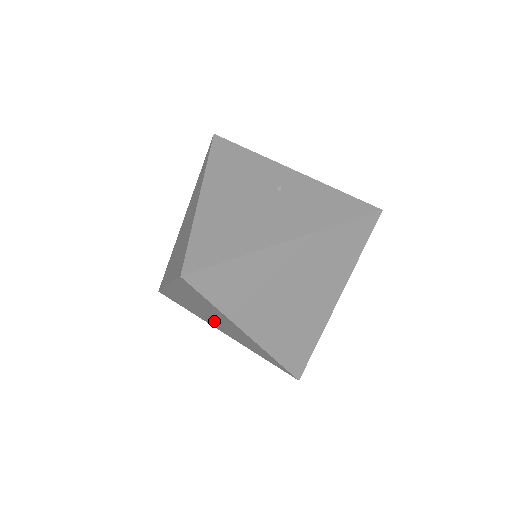
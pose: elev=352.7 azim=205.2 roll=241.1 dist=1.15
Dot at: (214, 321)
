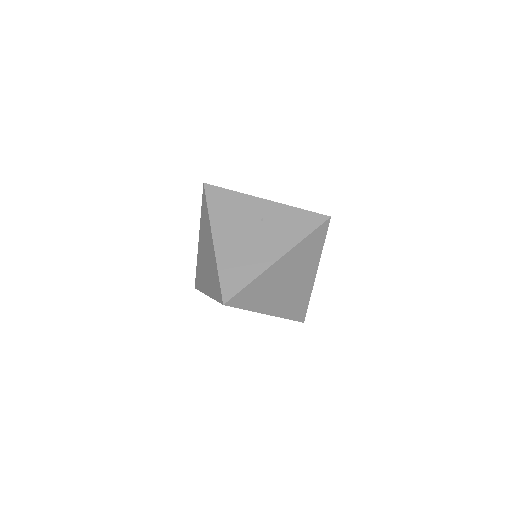
Dot at: occluded
